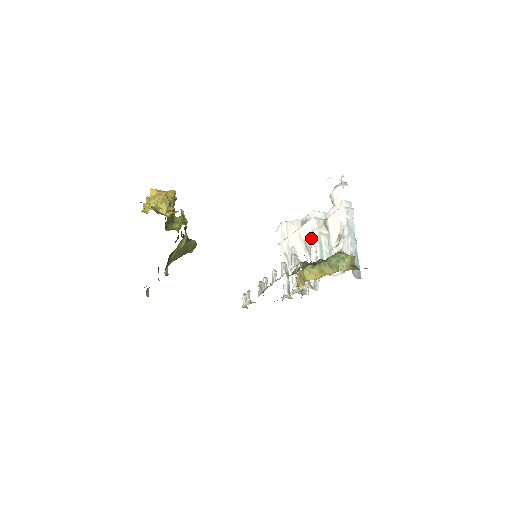
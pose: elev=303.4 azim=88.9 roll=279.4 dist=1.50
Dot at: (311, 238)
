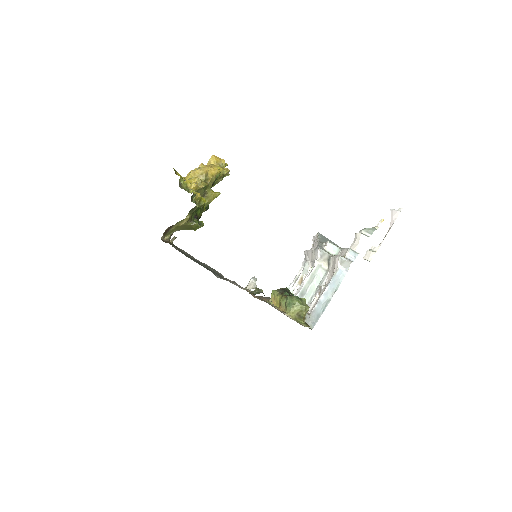
Dot at: (312, 265)
